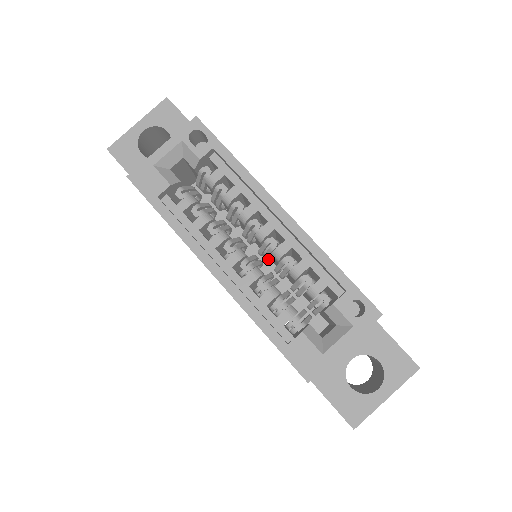
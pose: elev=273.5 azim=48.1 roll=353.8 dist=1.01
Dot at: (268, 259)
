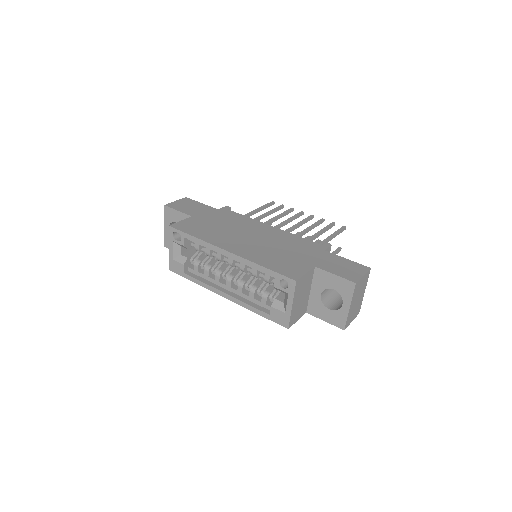
Dot at: occluded
